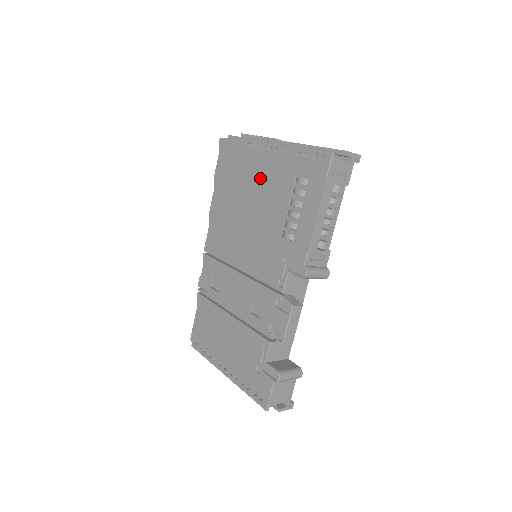
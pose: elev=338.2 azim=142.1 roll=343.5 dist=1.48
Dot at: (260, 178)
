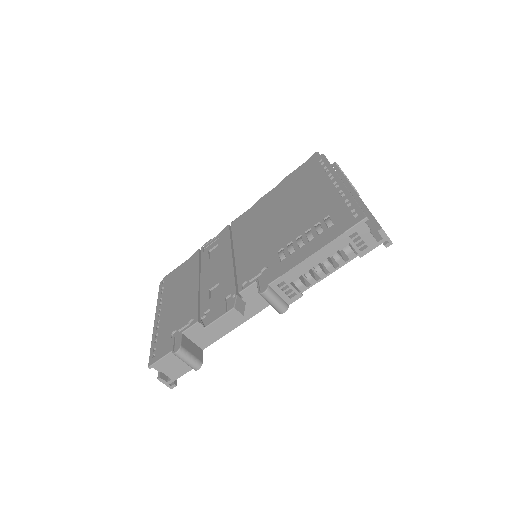
Dot at: (309, 199)
